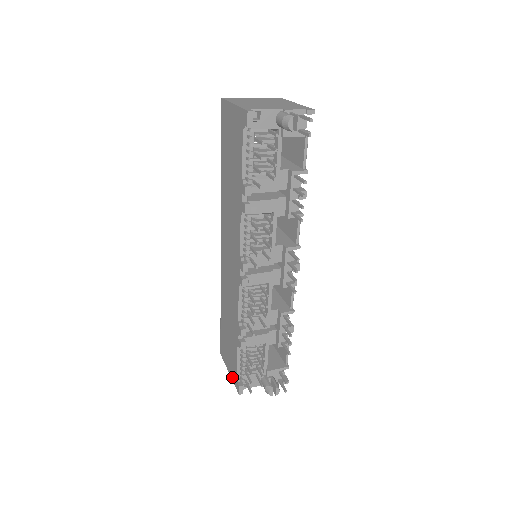
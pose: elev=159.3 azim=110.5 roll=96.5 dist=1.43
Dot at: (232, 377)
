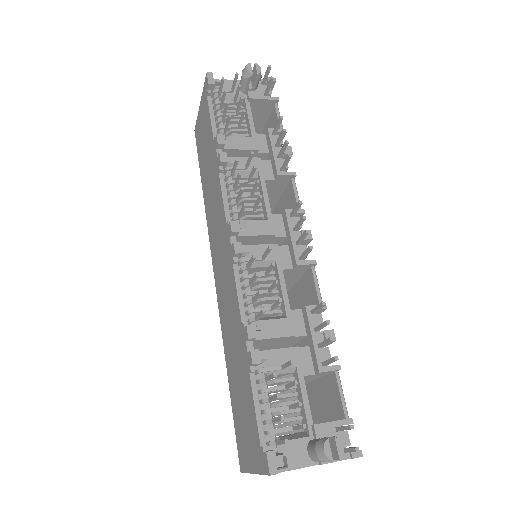
Dot at: (257, 466)
